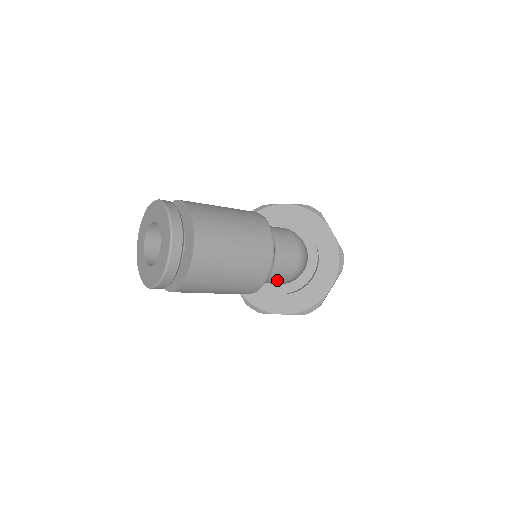
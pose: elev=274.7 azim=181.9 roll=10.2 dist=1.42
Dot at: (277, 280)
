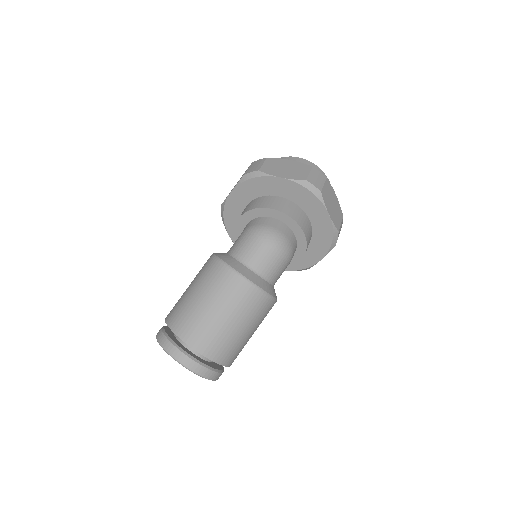
Dot at: (282, 272)
